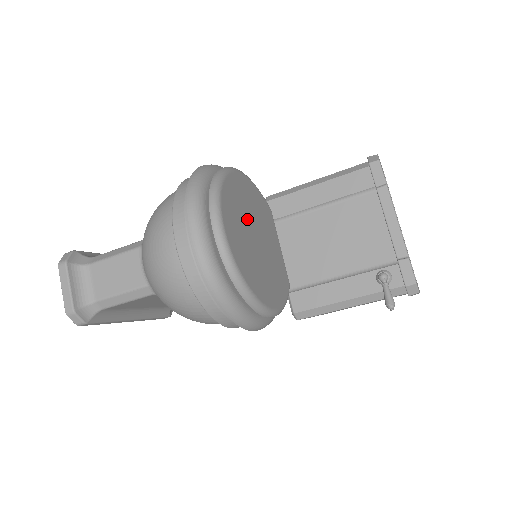
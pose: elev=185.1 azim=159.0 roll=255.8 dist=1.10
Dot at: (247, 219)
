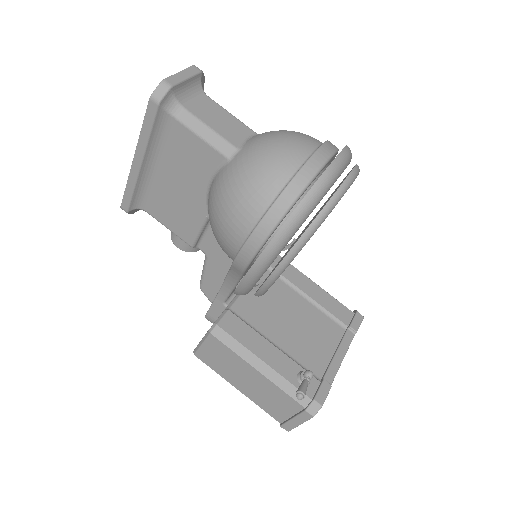
Dot at: occluded
